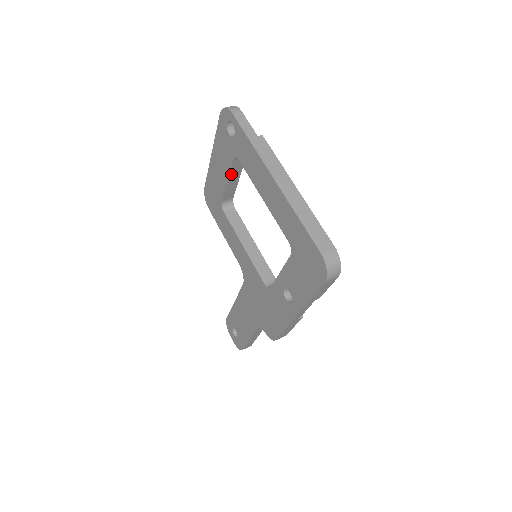
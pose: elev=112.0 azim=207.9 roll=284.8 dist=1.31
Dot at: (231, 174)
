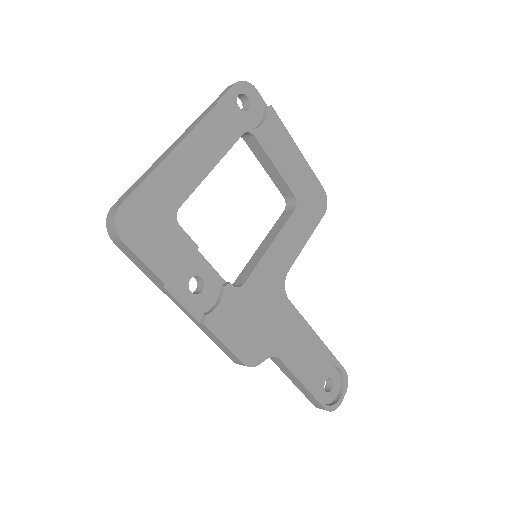
Dot at: (260, 159)
